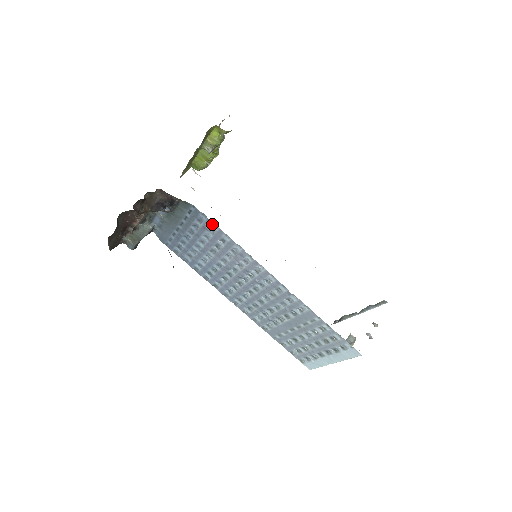
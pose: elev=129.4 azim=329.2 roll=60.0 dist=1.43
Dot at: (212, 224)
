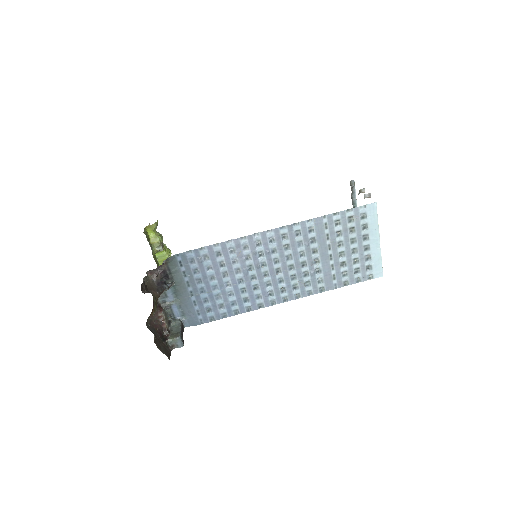
Dot at: (199, 251)
